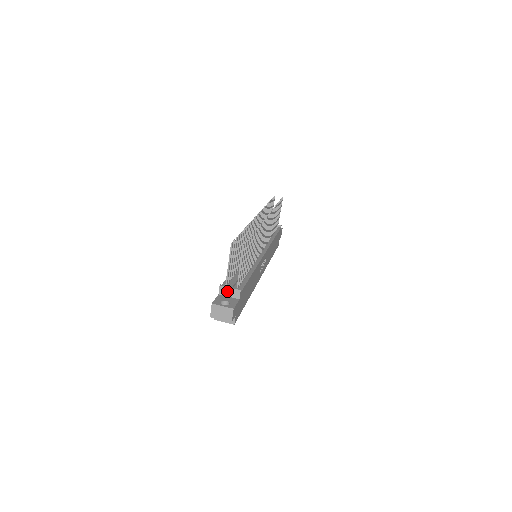
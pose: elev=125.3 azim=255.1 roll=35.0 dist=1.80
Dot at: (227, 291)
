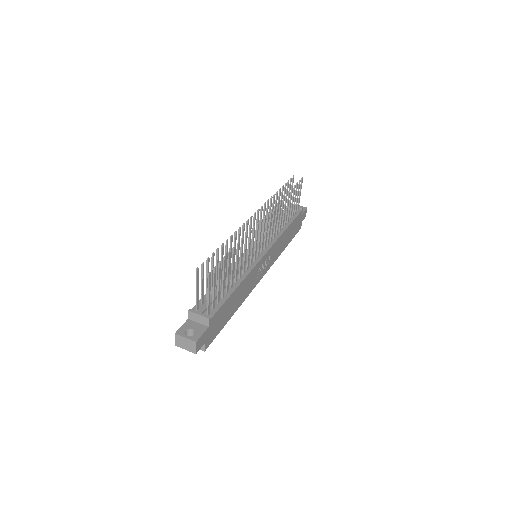
Dot at: (196, 317)
